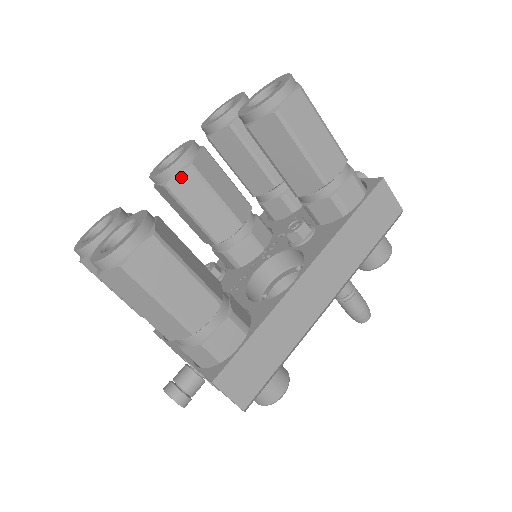
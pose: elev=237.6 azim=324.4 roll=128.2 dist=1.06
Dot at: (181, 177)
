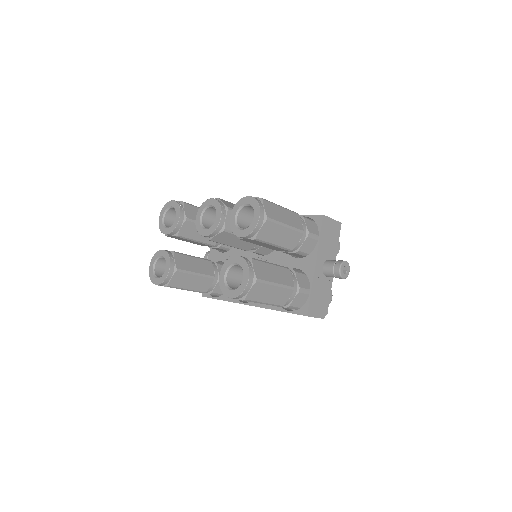
Dot at: occluded
